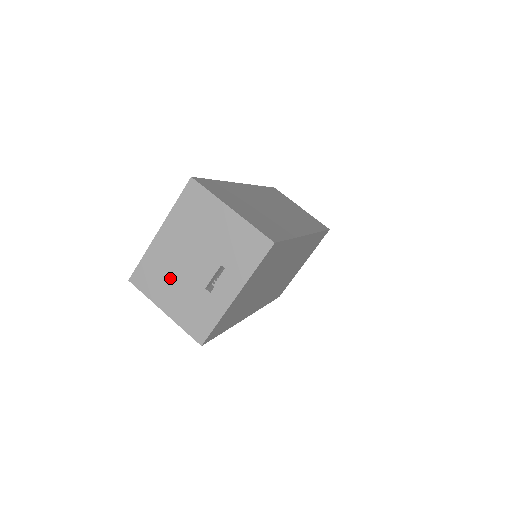
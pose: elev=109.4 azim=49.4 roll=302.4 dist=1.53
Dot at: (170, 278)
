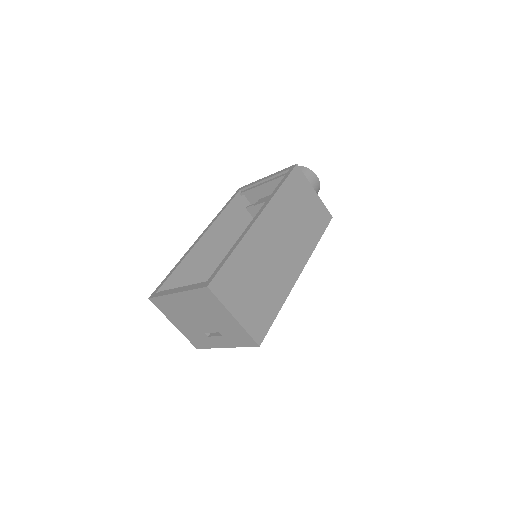
Dot at: (180, 316)
